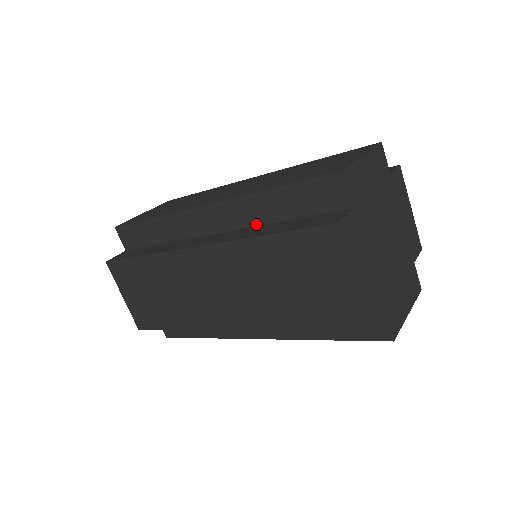
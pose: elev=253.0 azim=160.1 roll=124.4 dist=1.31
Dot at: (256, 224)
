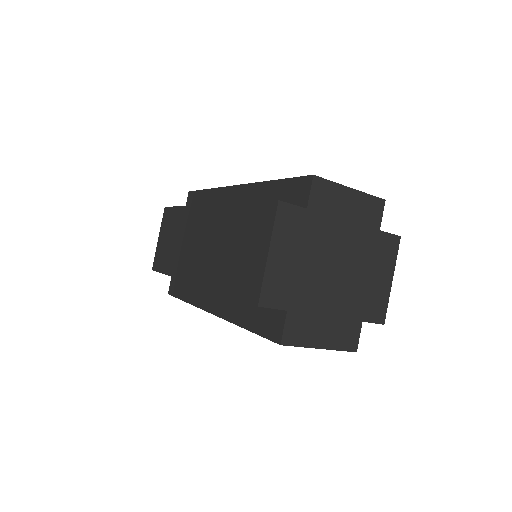
Dot at: occluded
